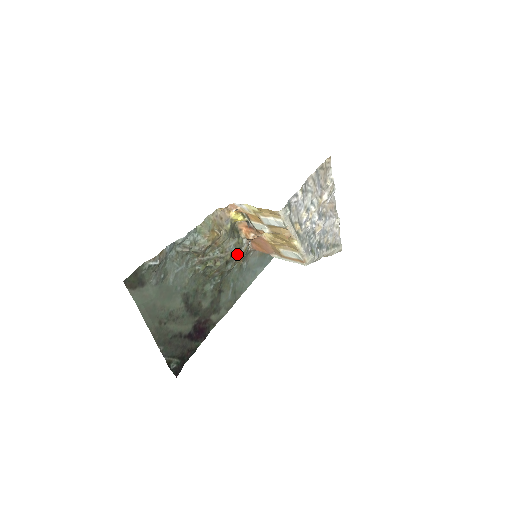
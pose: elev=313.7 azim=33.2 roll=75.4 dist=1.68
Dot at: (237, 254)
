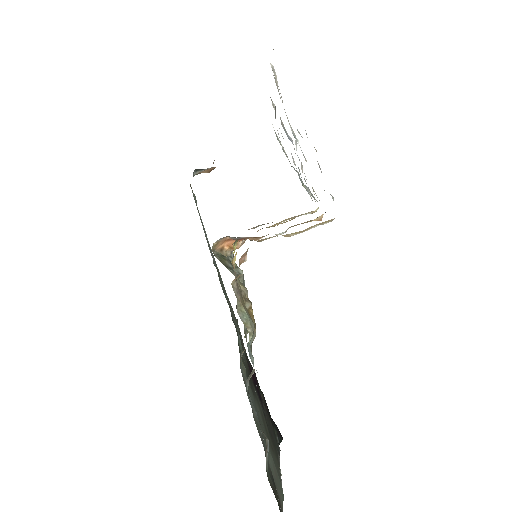
Dot at: occluded
